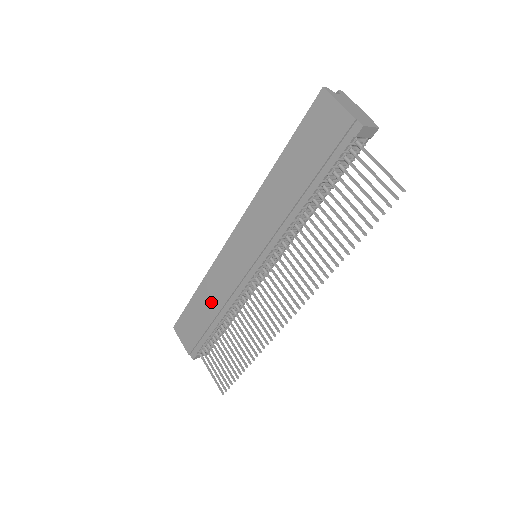
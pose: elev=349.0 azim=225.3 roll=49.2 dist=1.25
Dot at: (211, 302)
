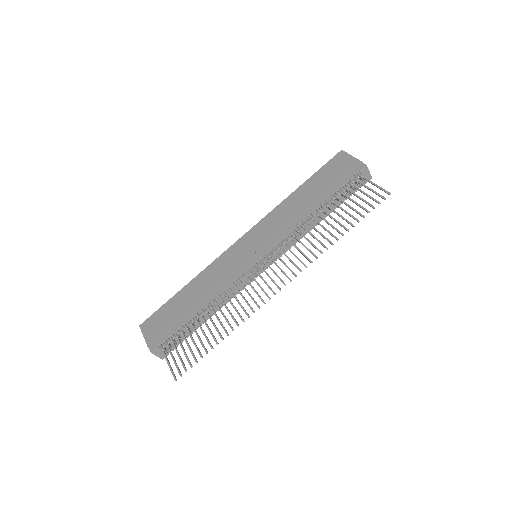
Dot at: (198, 292)
